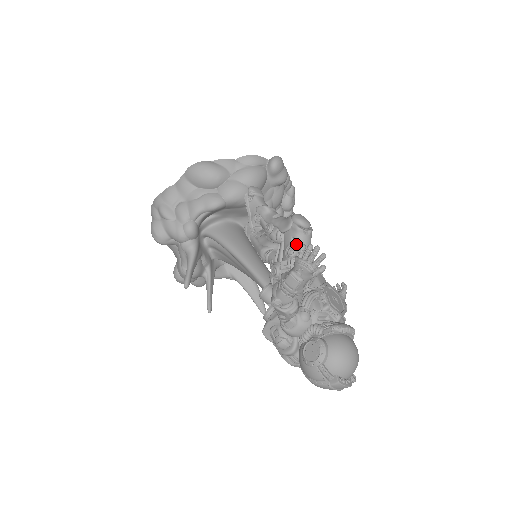
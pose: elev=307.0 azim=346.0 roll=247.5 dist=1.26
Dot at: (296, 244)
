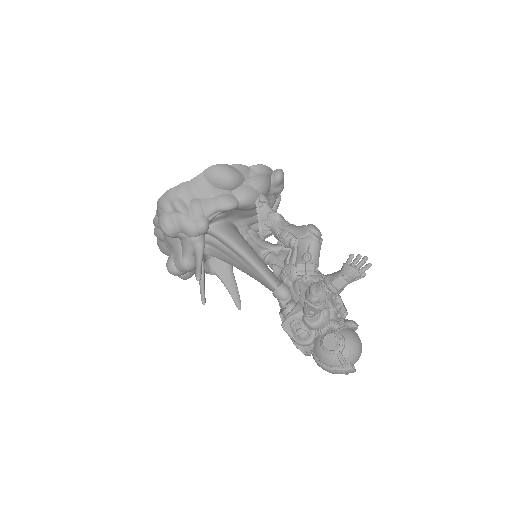
Dot at: (312, 250)
